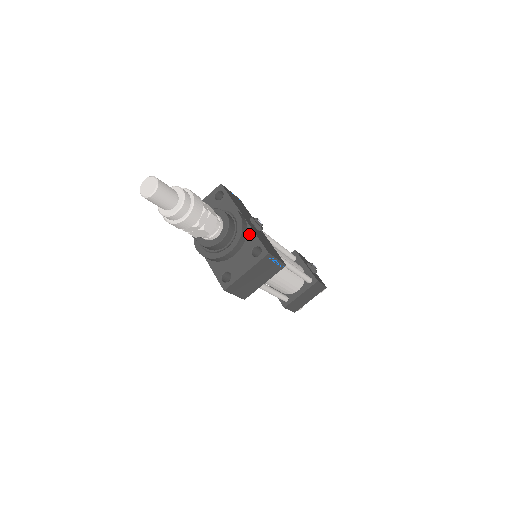
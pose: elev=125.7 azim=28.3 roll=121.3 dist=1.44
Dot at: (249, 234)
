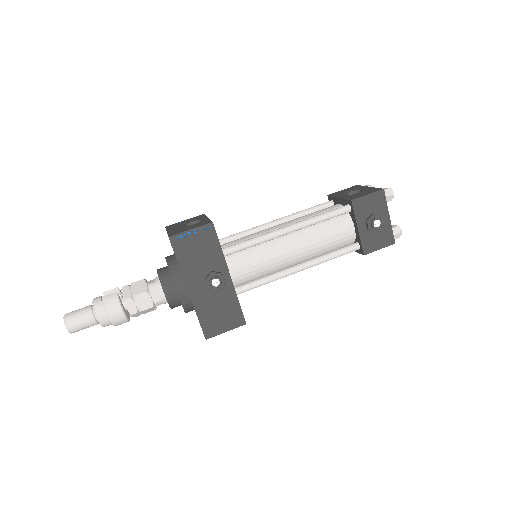
Dot at: occluded
